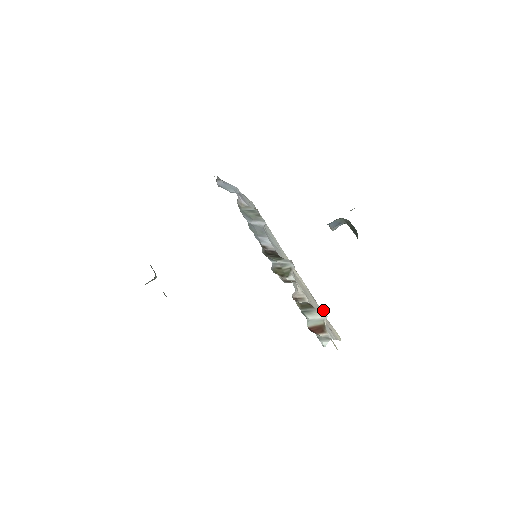
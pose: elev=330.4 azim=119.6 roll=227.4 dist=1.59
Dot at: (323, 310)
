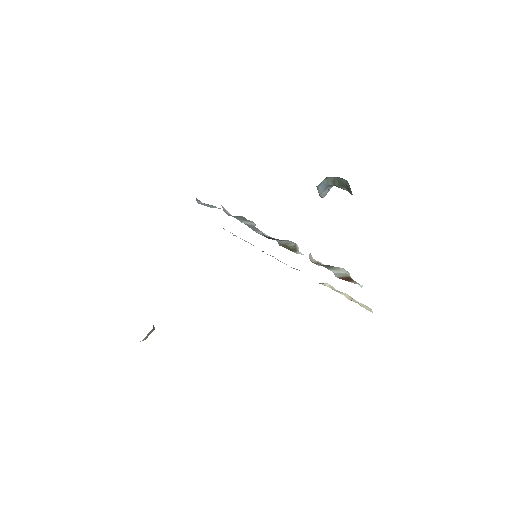
Dot at: (343, 268)
